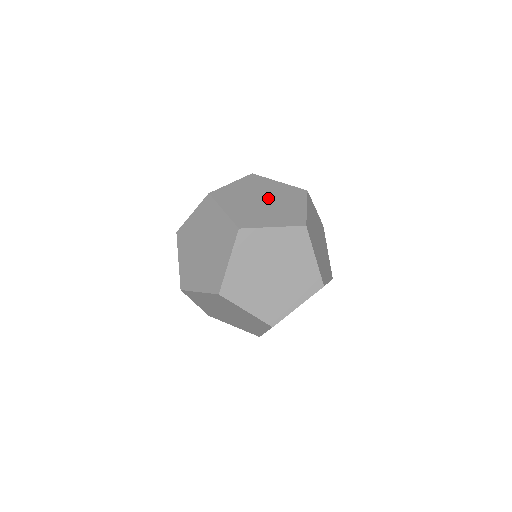
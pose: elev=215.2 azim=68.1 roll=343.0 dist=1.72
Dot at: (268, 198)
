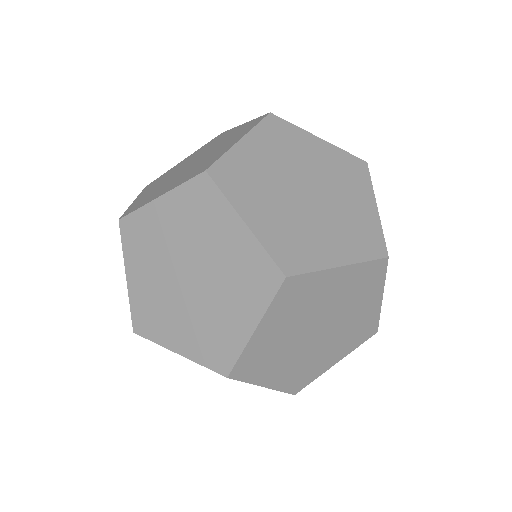
Dot at: occluded
